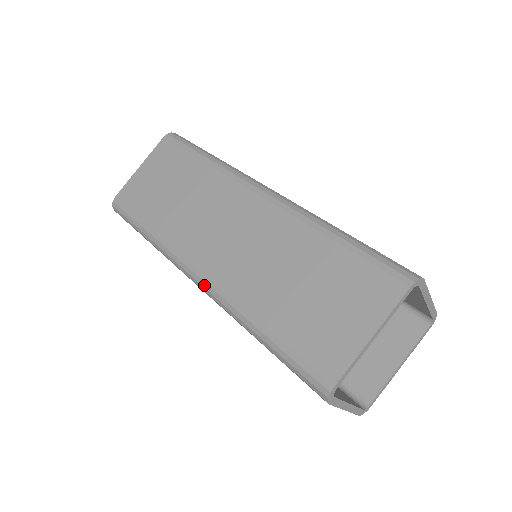
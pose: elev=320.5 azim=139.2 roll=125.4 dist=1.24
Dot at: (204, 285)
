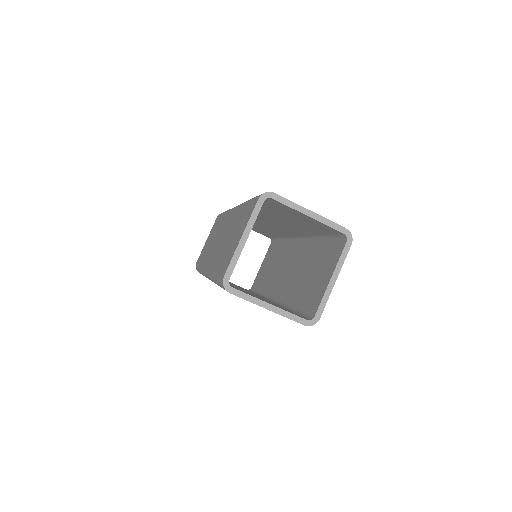
Dot at: occluded
